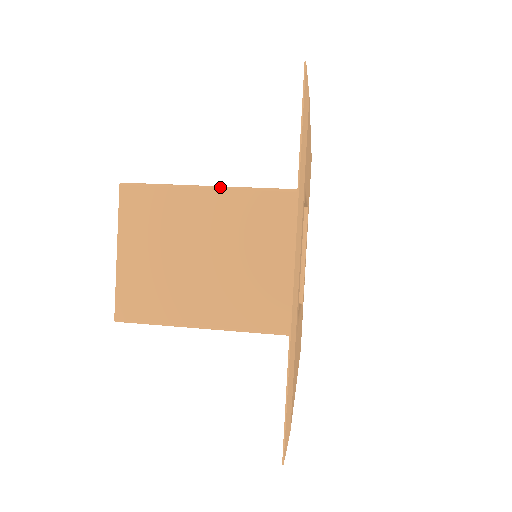
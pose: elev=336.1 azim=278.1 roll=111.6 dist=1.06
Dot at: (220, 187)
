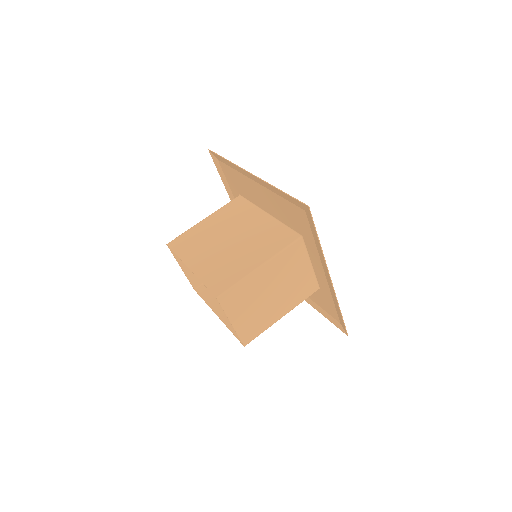
Dot at: (266, 263)
